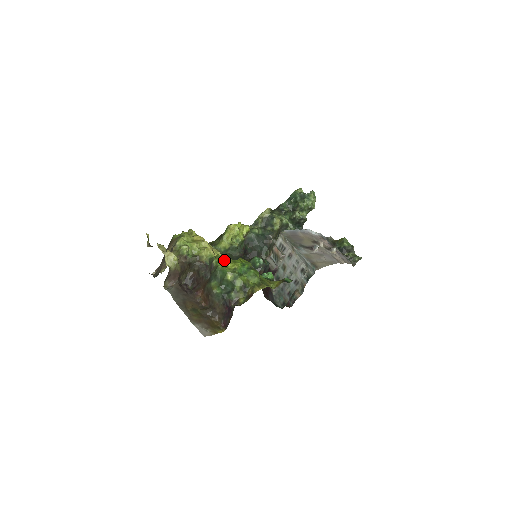
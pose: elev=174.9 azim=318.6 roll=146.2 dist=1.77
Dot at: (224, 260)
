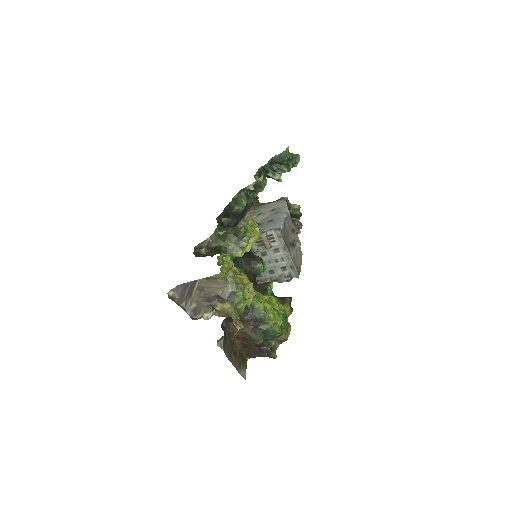
Dot at: (273, 315)
